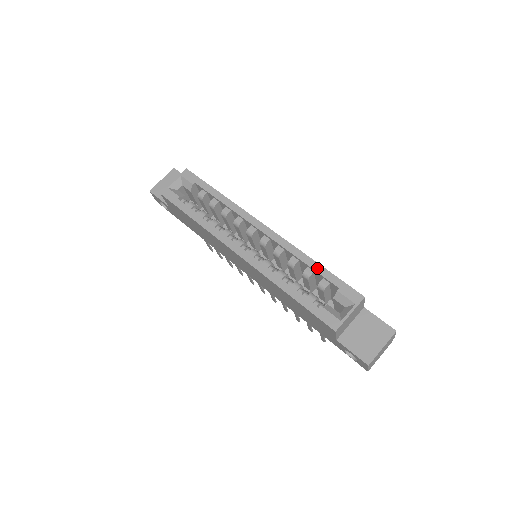
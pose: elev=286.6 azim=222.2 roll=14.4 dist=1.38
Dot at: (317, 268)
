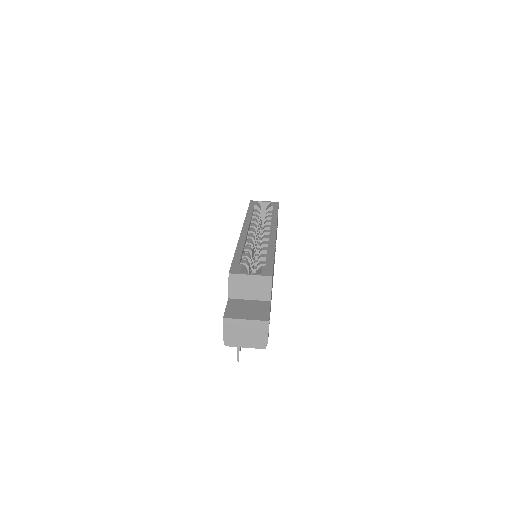
Dot at: (270, 254)
